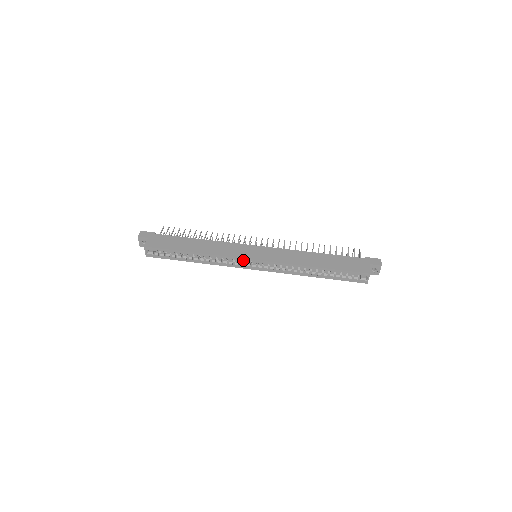
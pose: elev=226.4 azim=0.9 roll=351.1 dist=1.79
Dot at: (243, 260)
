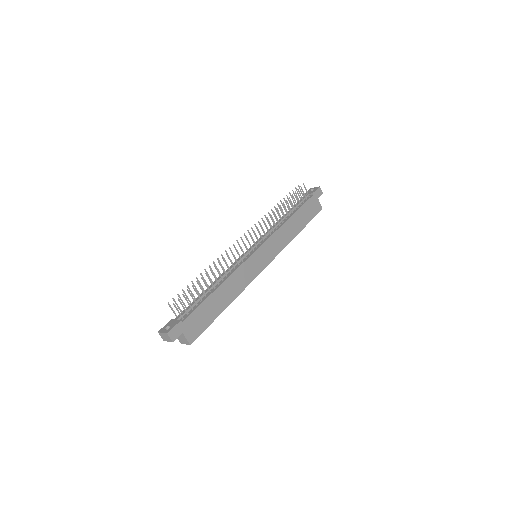
Dot at: (258, 273)
